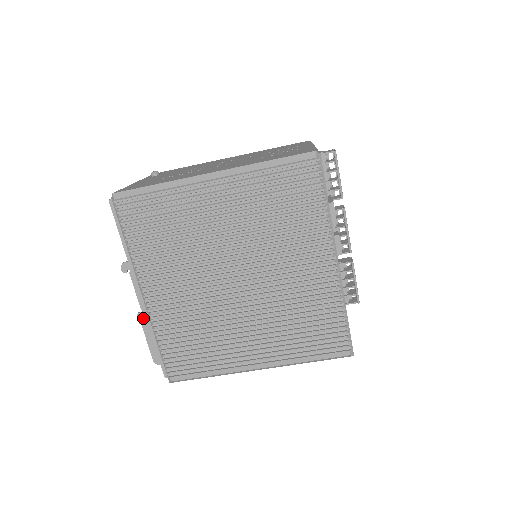
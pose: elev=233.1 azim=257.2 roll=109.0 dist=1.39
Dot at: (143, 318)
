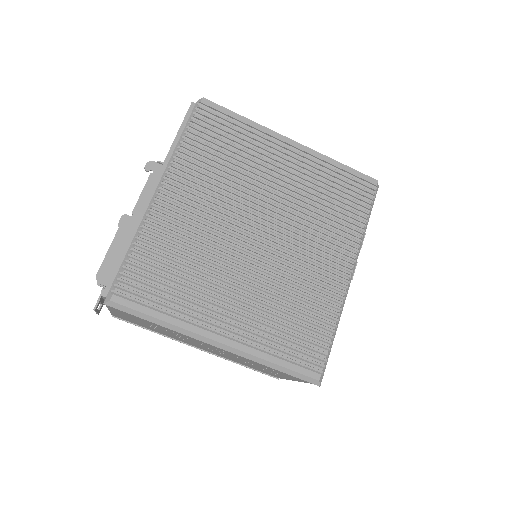
Dot at: (126, 222)
